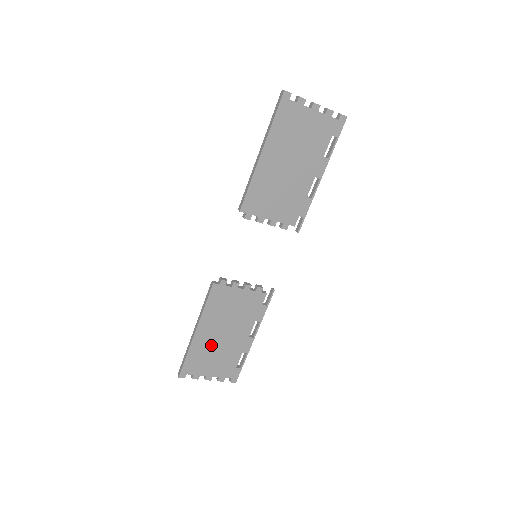
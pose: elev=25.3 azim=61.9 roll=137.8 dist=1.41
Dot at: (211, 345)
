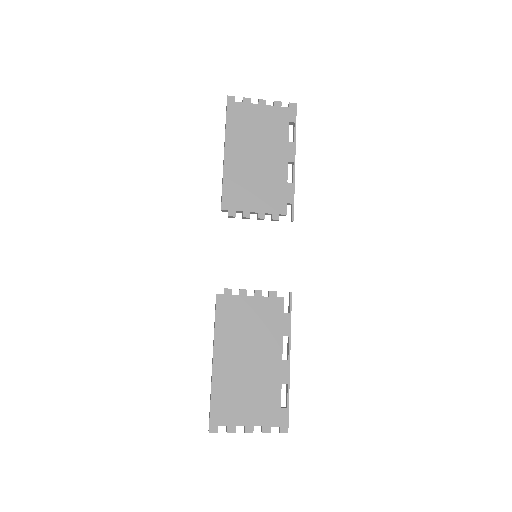
Dot at: (238, 378)
